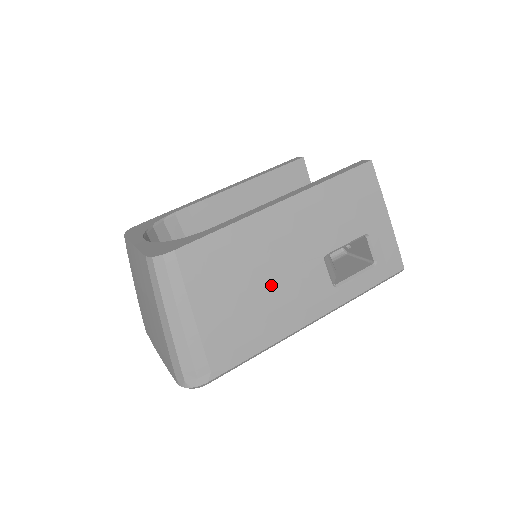
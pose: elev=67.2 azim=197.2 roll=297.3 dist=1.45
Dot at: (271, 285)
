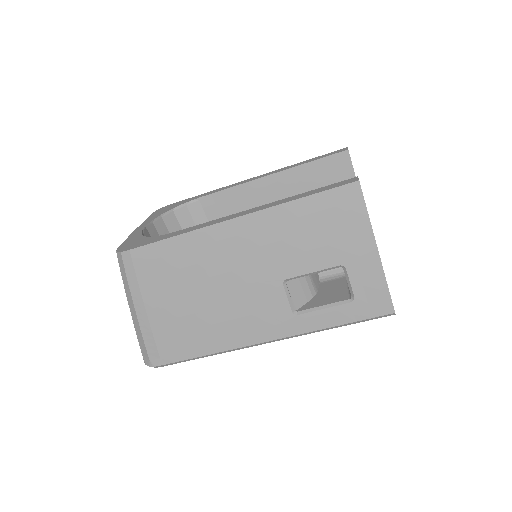
Dot at: (221, 298)
